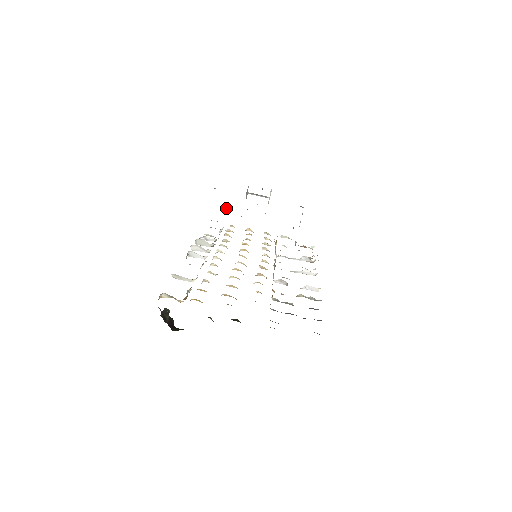
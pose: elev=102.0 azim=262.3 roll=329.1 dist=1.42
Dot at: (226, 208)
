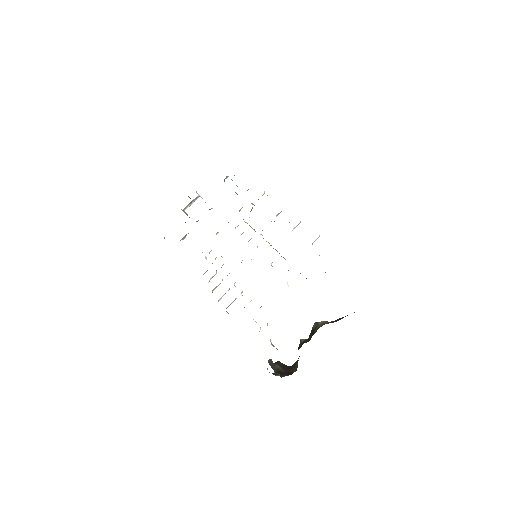
Dot at: (185, 237)
